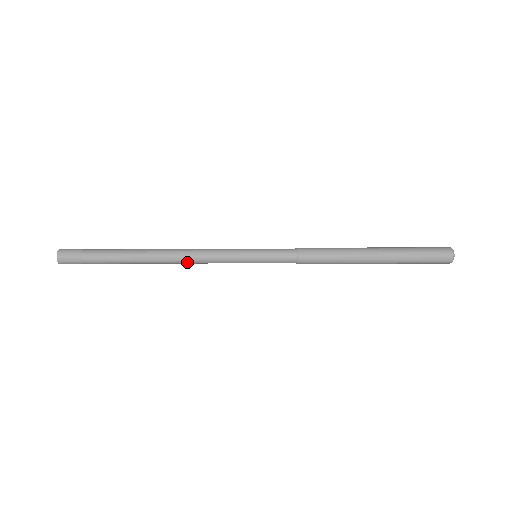
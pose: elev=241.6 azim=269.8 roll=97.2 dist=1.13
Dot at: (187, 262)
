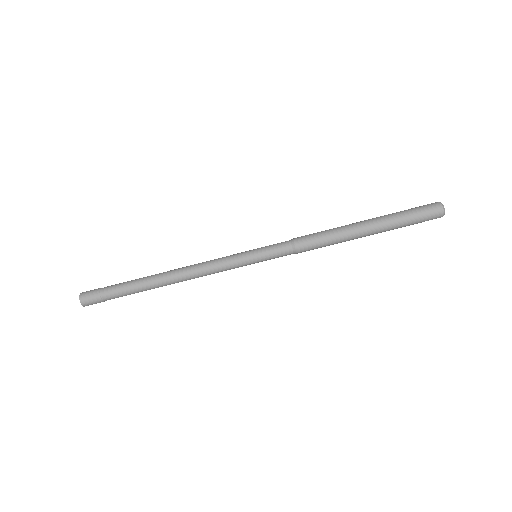
Dot at: (193, 275)
